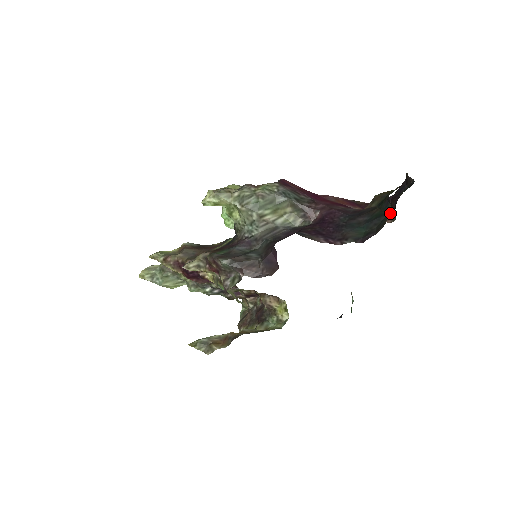
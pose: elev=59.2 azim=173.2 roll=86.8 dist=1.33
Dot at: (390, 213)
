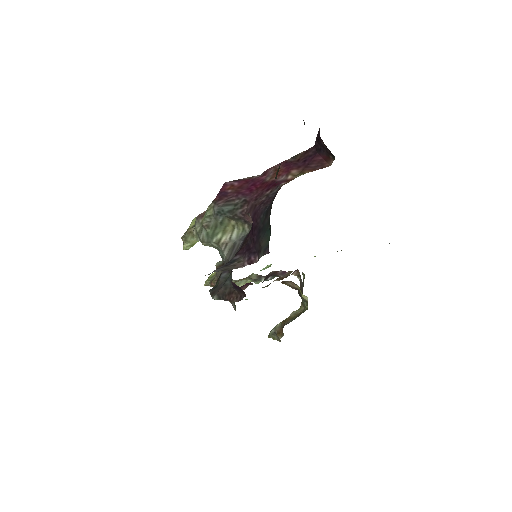
Dot at: (328, 151)
